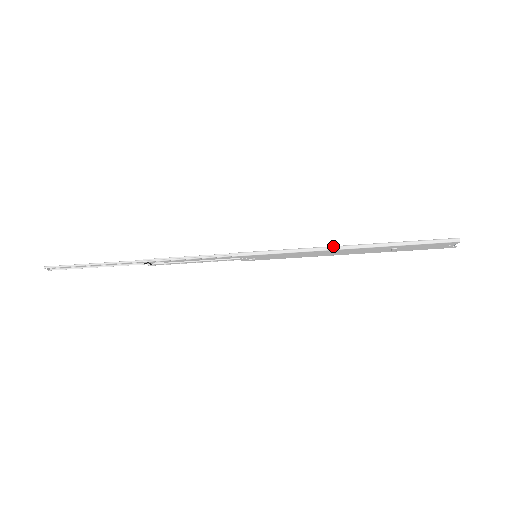
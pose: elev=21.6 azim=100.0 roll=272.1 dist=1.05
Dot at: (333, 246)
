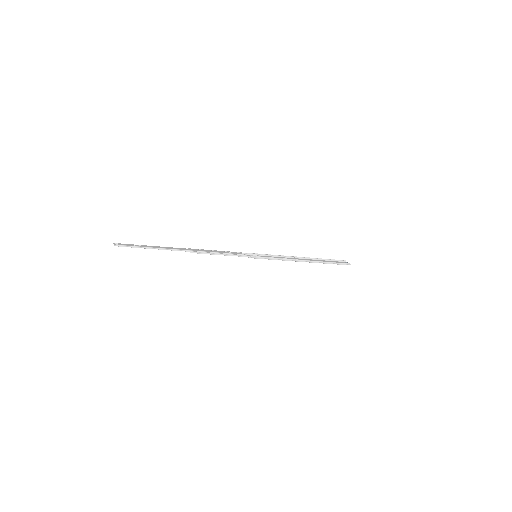
Dot at: (298, 260)
